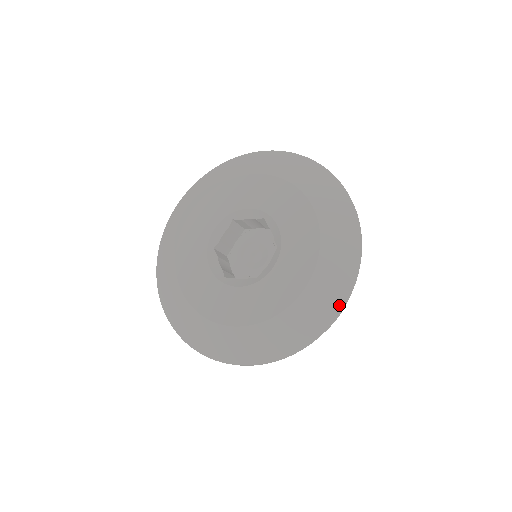
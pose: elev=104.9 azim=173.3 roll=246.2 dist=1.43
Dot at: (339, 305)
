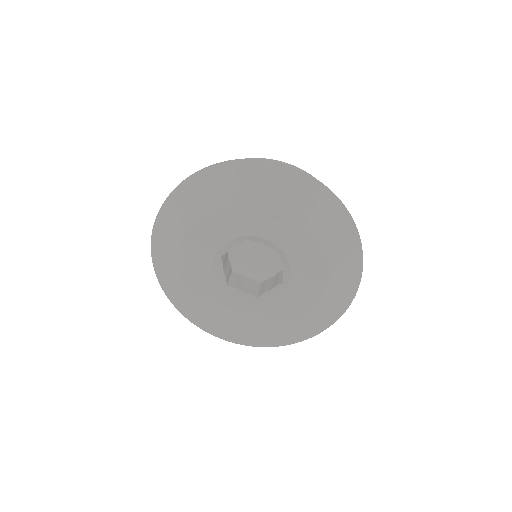
Dot at: (359, 255)
